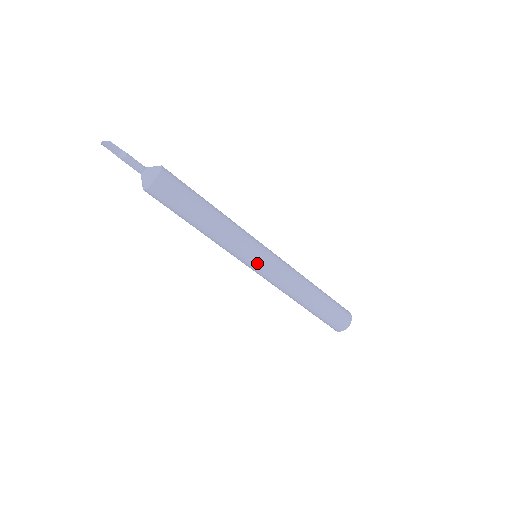
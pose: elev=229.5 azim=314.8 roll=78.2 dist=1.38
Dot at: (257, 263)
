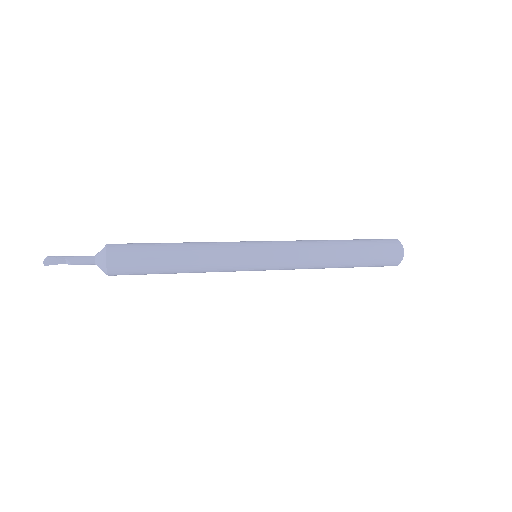
Dot at: (255, 270)
